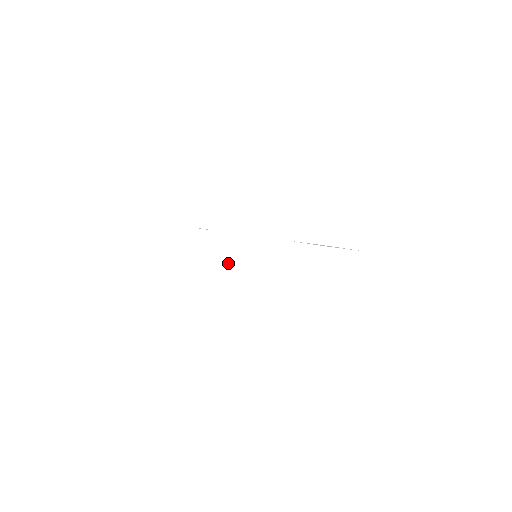
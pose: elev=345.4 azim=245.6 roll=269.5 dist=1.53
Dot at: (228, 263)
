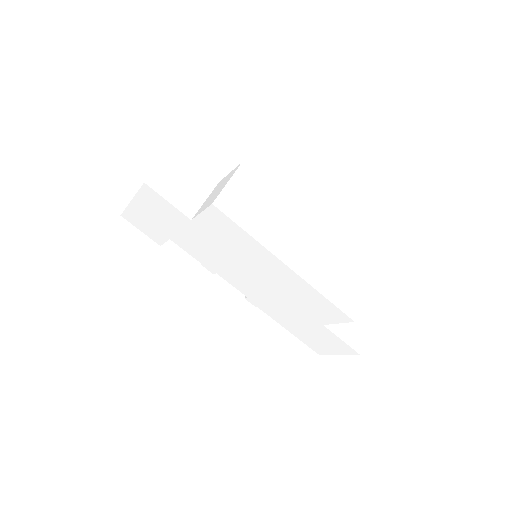
Dot at: (221, 265)
